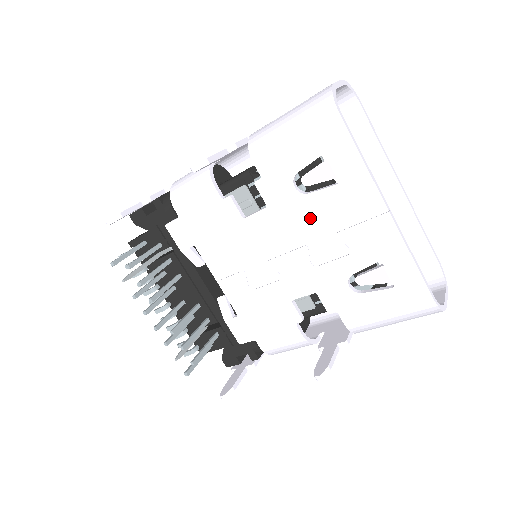
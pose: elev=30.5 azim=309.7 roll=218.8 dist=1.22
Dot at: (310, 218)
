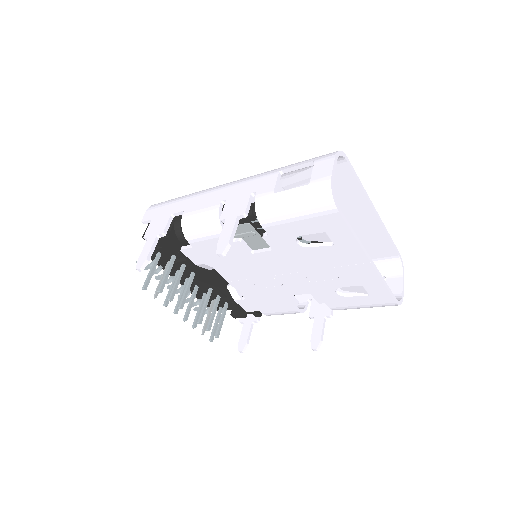
Dot at: (308, 259)
